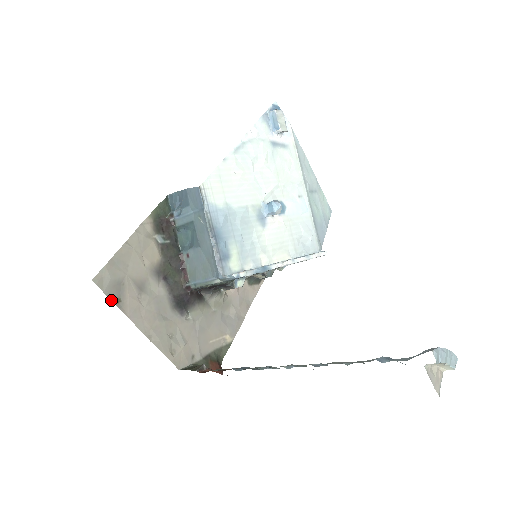
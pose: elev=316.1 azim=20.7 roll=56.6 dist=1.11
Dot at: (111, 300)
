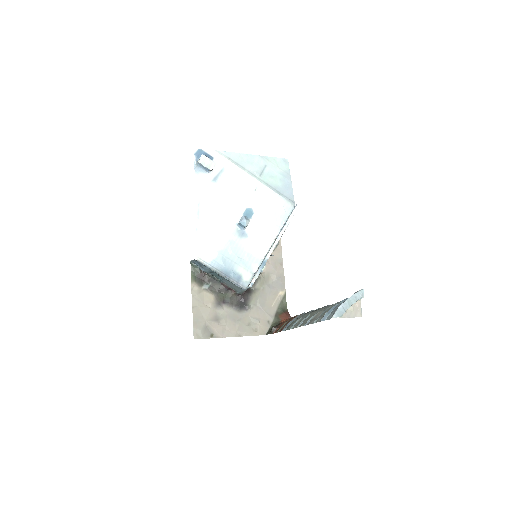
Dot at: (209, 338)
